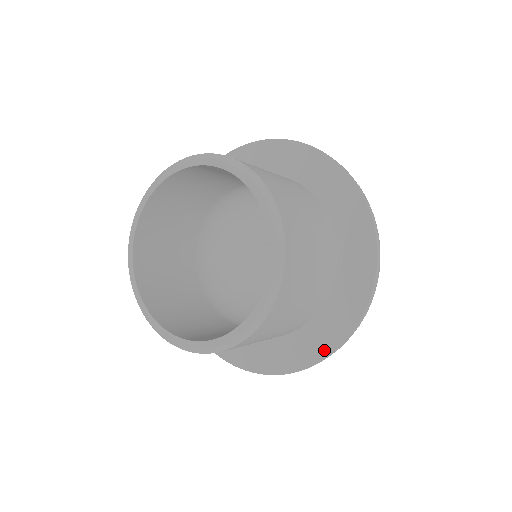
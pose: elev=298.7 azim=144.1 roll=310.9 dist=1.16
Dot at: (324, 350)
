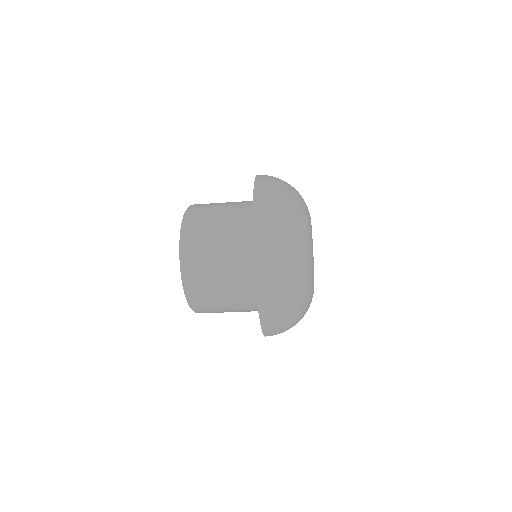
Dot at: occluded
